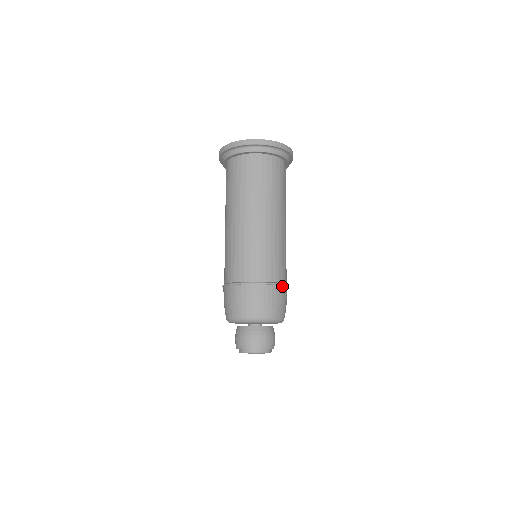
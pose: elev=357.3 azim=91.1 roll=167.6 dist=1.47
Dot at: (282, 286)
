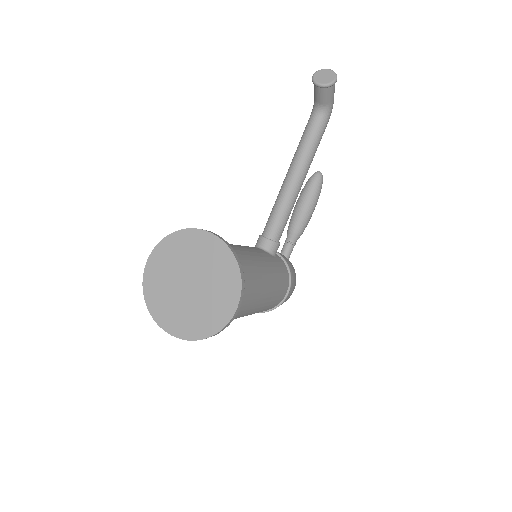
Dot at: (276, 307)
